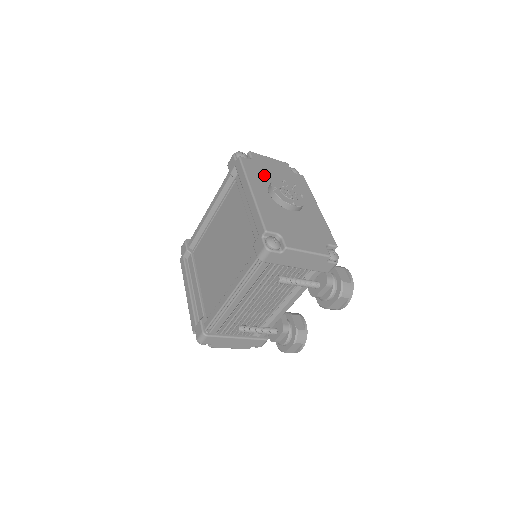
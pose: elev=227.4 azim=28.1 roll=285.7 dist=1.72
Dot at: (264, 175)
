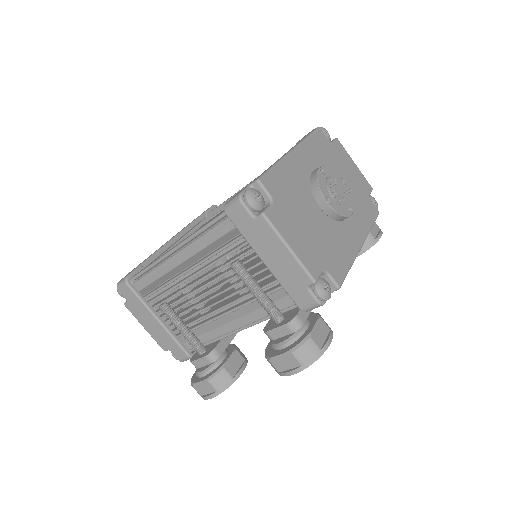
Dot at: (328, 161)
